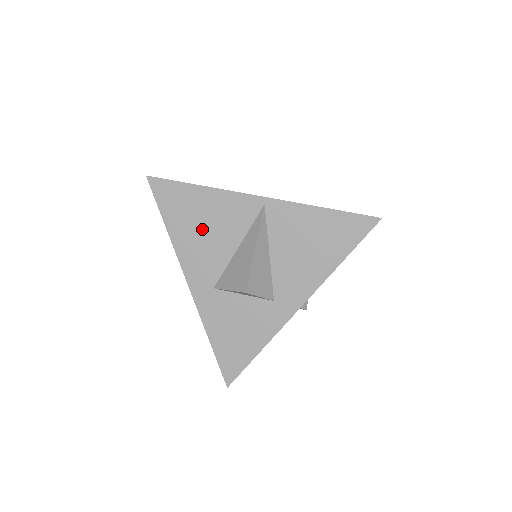
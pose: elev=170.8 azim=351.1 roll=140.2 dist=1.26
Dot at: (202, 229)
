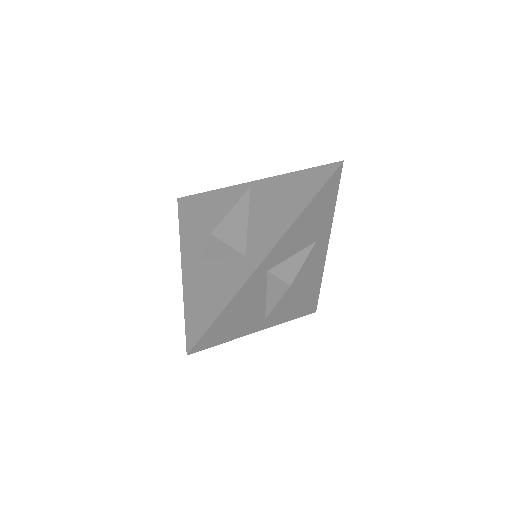
Dot at: (203, 219)
